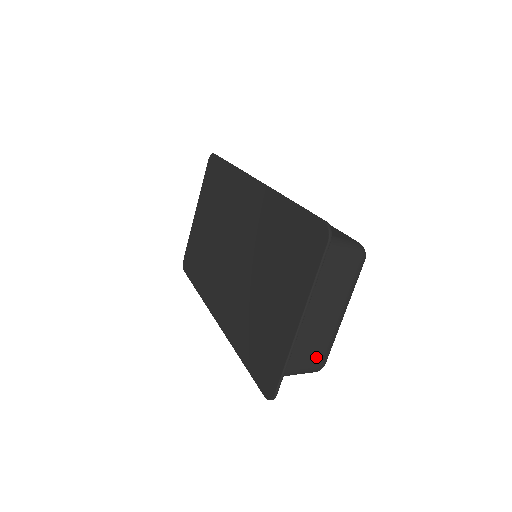
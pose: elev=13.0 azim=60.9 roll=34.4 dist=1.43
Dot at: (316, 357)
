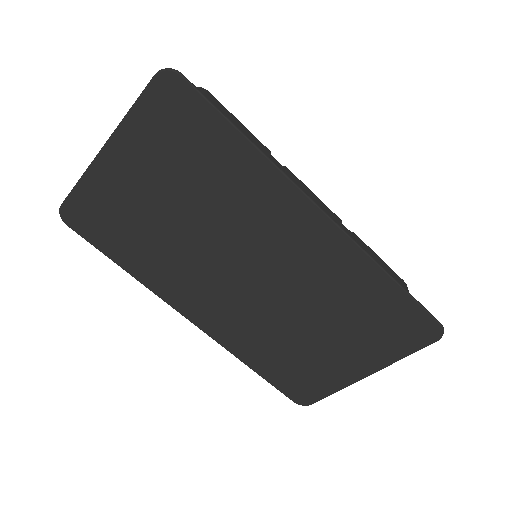
Dot at: occluded
